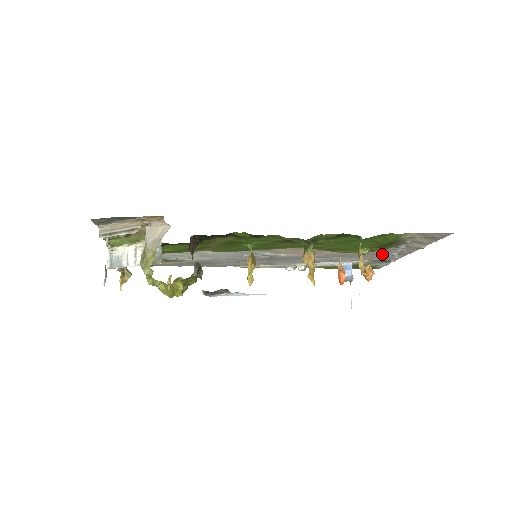
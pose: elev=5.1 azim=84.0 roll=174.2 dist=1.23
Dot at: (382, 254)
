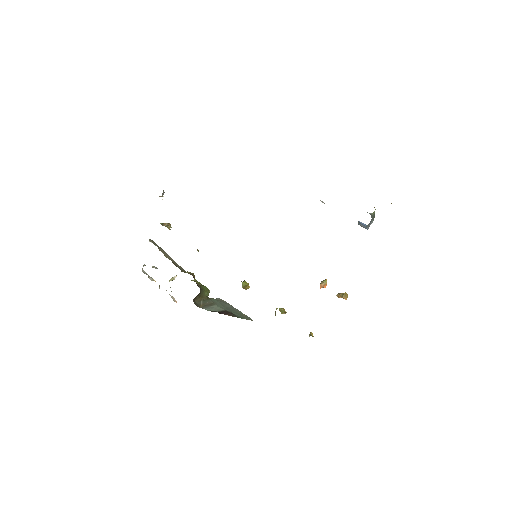
Dot at: occluded
